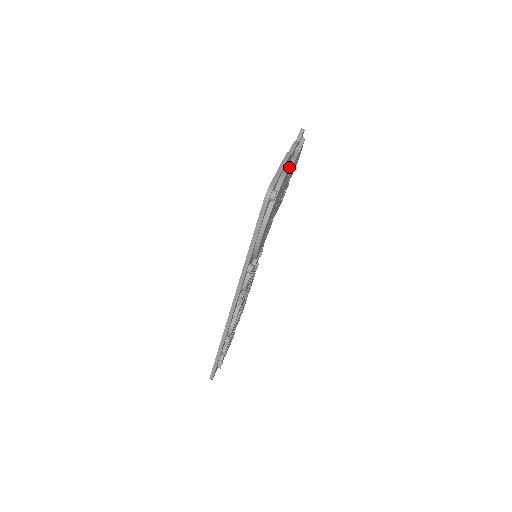
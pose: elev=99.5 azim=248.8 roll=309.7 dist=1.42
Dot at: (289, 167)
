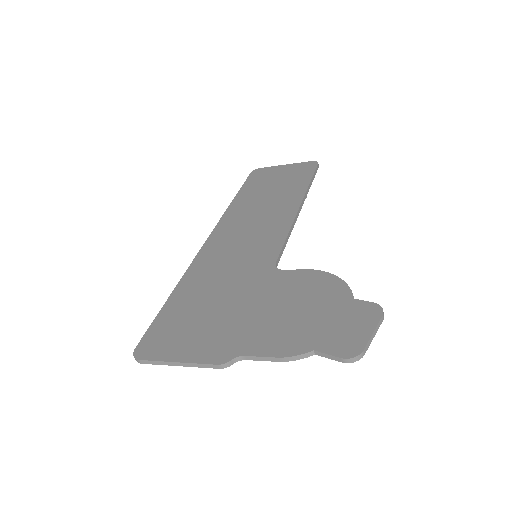
Dot at: occluded
